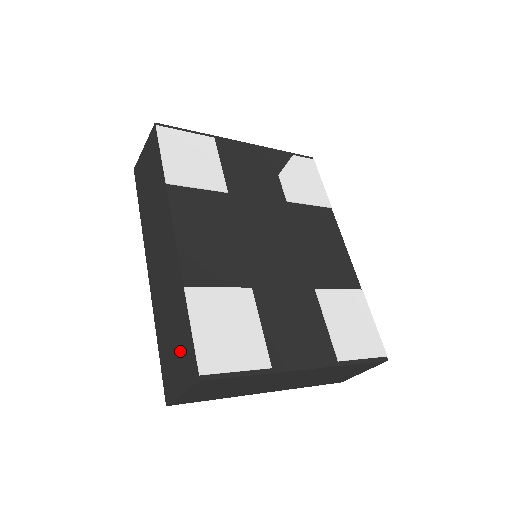
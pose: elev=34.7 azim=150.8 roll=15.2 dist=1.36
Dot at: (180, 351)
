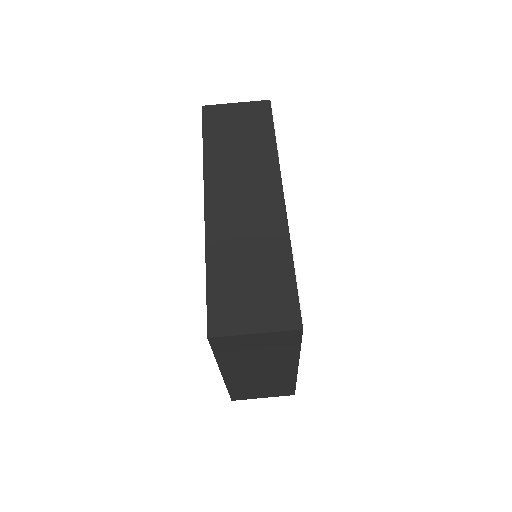
Dot at: (265, 294)
